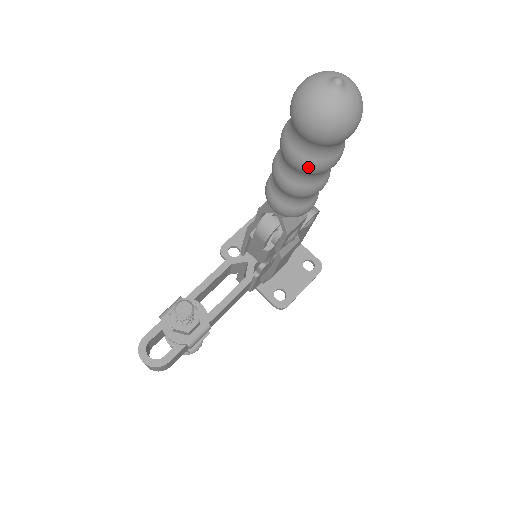
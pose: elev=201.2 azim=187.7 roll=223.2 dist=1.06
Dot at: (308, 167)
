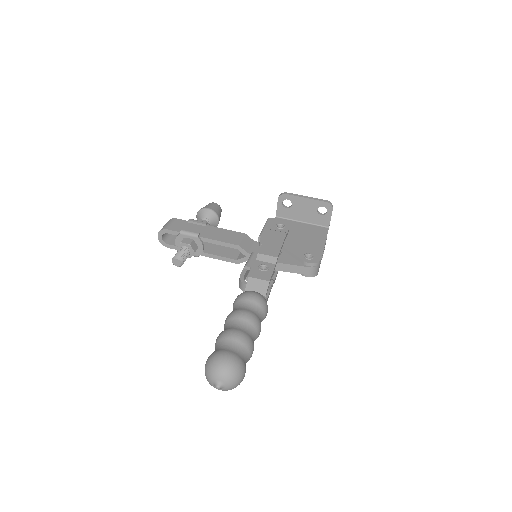
Dot at: occluded
